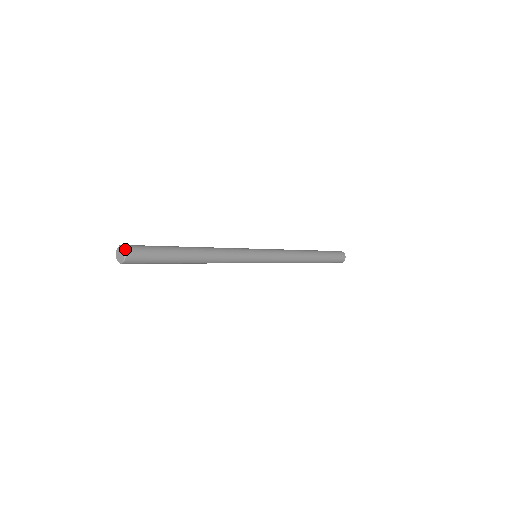
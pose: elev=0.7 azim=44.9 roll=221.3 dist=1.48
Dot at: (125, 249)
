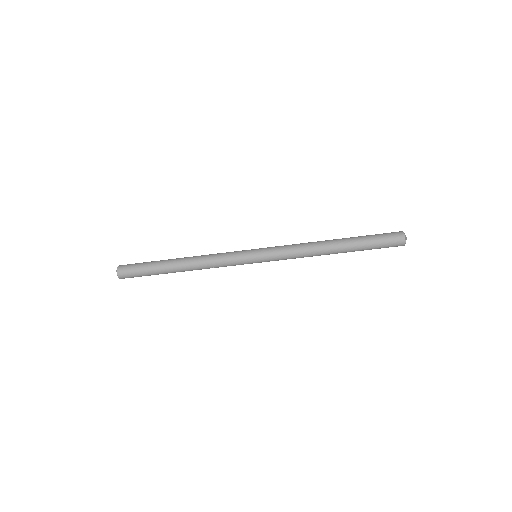
Dot at: occluded
